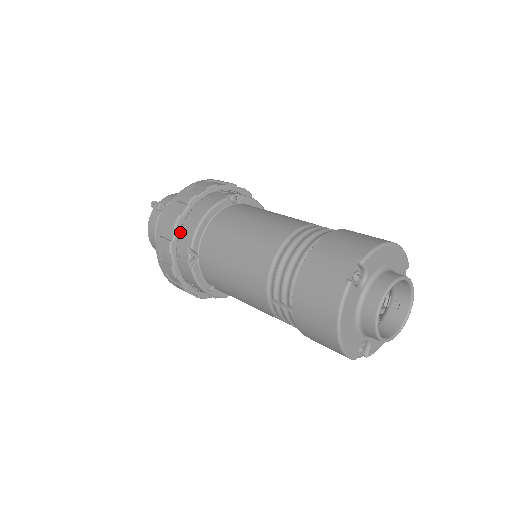
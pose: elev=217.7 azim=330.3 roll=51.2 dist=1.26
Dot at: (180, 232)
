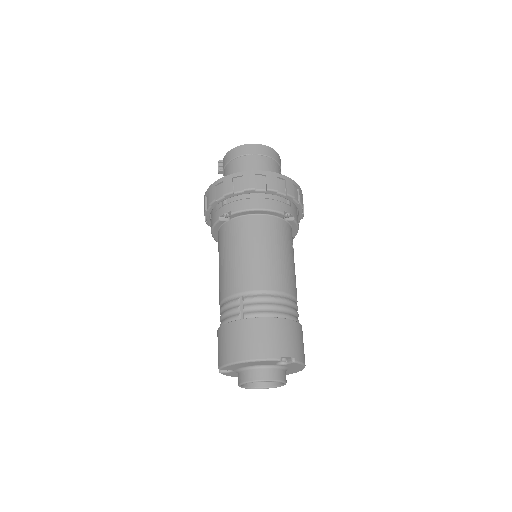
Dot at: occluded
